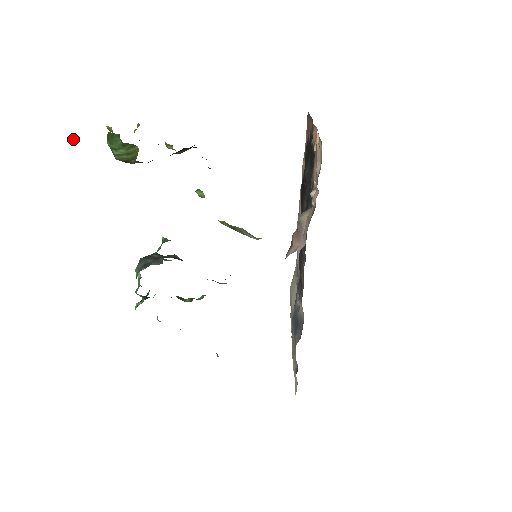
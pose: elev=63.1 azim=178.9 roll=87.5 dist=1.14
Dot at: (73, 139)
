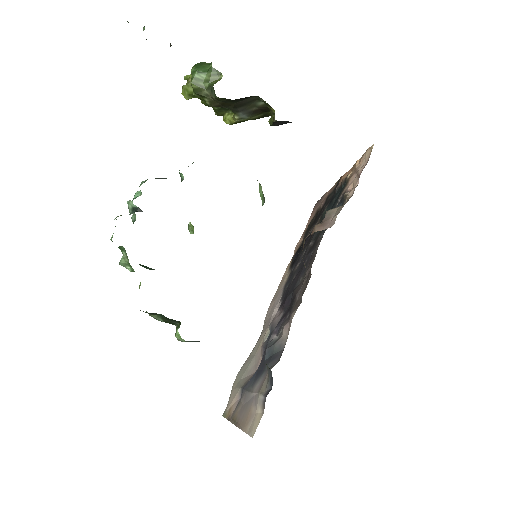
Dot at: (170, 44)
